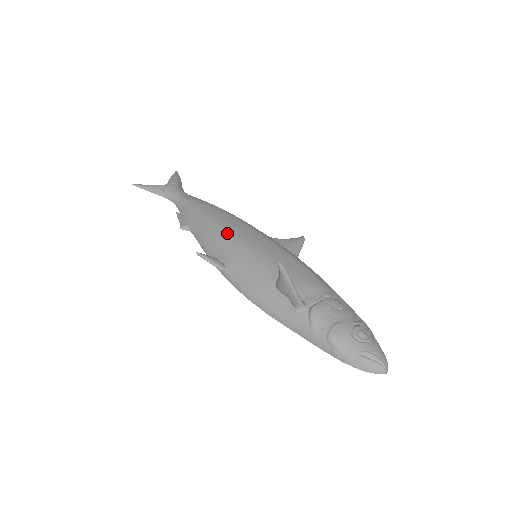
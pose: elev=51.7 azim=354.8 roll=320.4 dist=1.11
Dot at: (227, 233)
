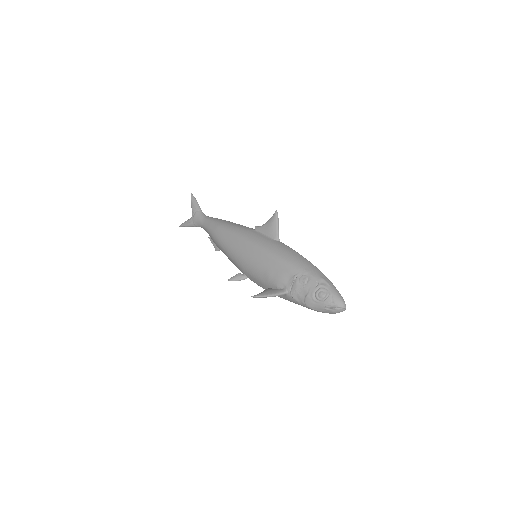
Dot at: (233, 254)
